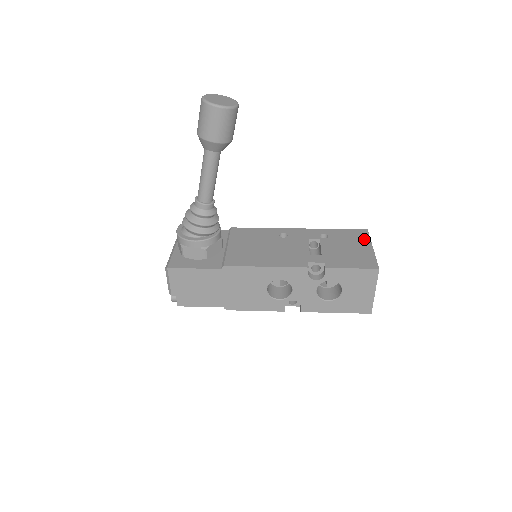
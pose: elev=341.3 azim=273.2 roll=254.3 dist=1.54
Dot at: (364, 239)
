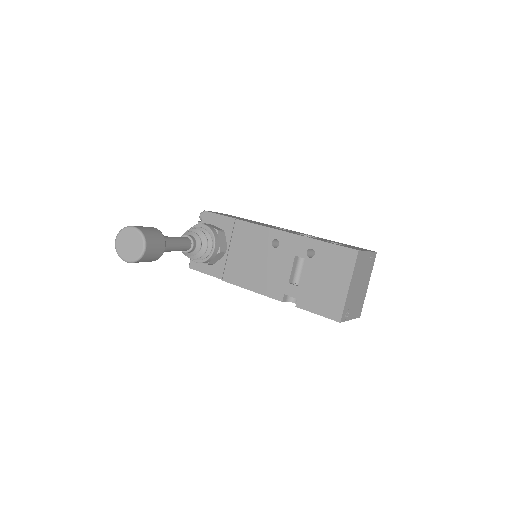
Dot at: (347, 269)
